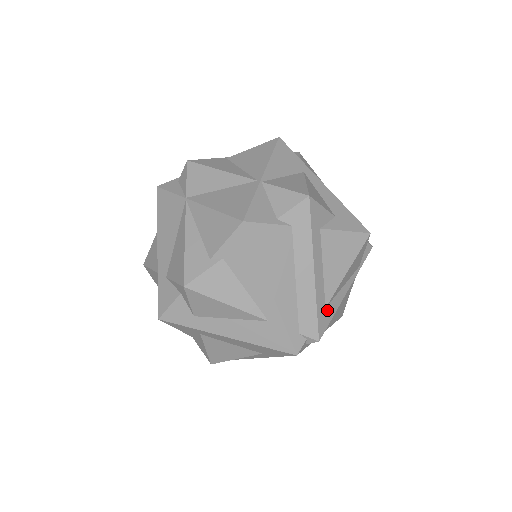
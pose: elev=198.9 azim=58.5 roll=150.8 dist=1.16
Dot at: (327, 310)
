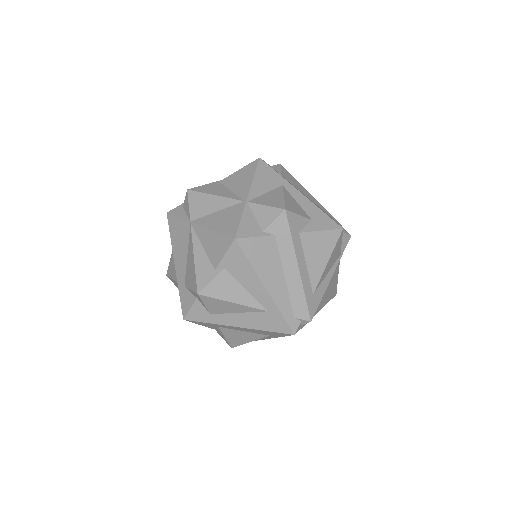
Dot at: (315, 296)
